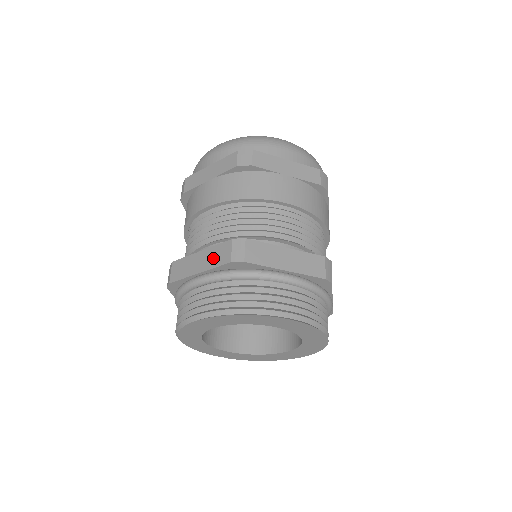
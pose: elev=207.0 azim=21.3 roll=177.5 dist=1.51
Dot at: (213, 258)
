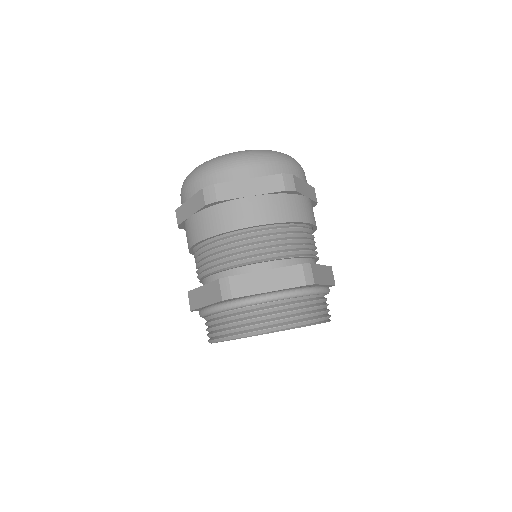
Dot at: (211, 294)
